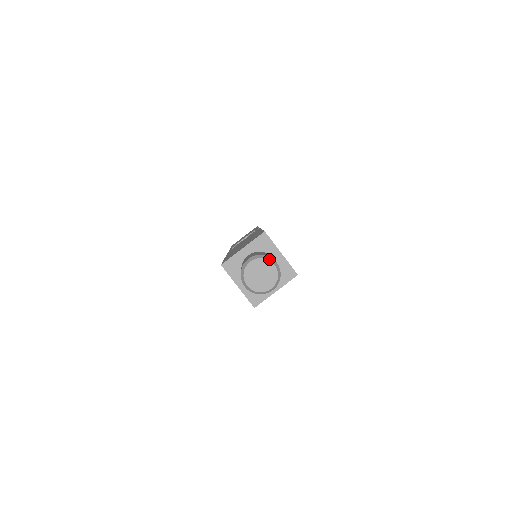
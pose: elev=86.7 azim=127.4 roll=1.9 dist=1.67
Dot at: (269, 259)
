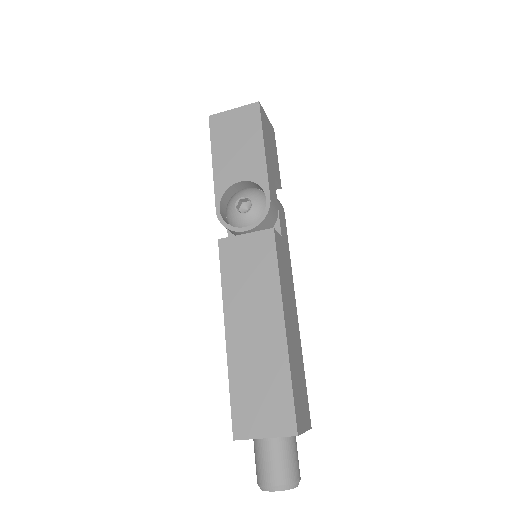
Dot at: (295, 487)
